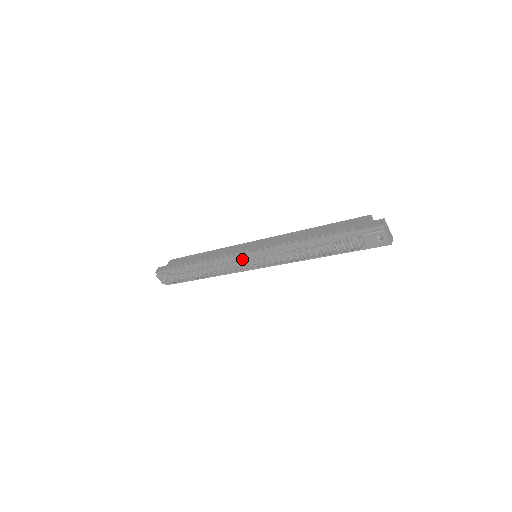
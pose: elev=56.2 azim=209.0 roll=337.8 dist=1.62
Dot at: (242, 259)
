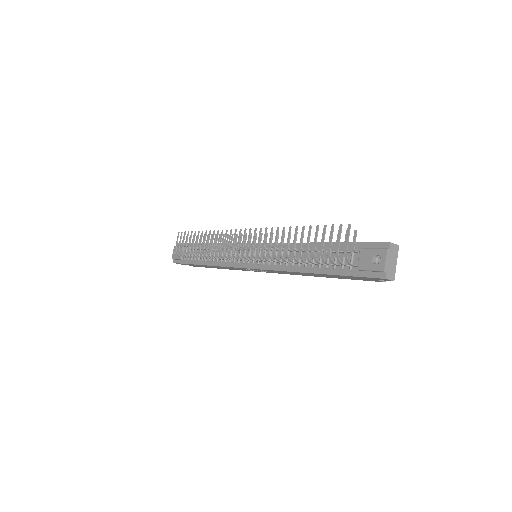
Dot at: occluded
